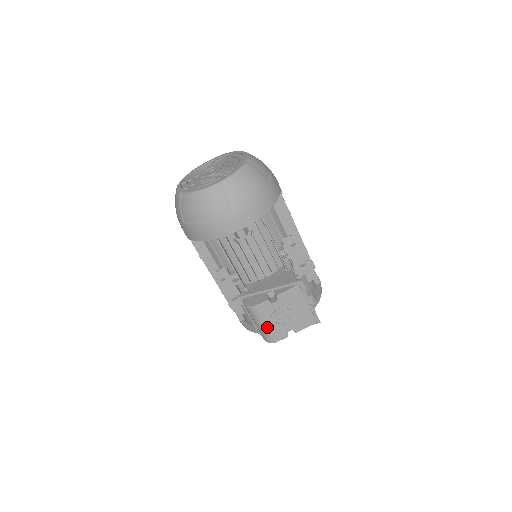
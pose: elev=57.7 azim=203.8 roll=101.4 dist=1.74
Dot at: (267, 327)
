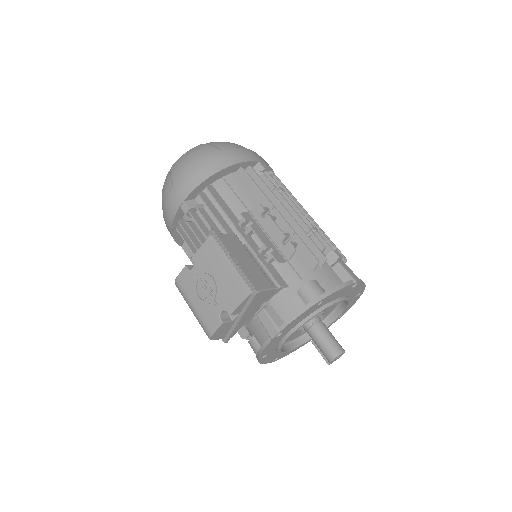
Dot at: (196, 309)
